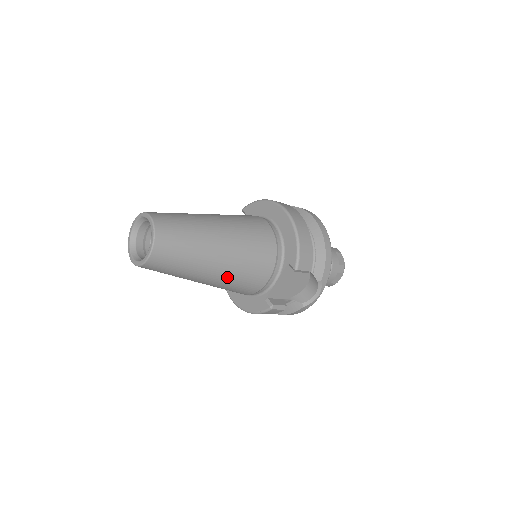
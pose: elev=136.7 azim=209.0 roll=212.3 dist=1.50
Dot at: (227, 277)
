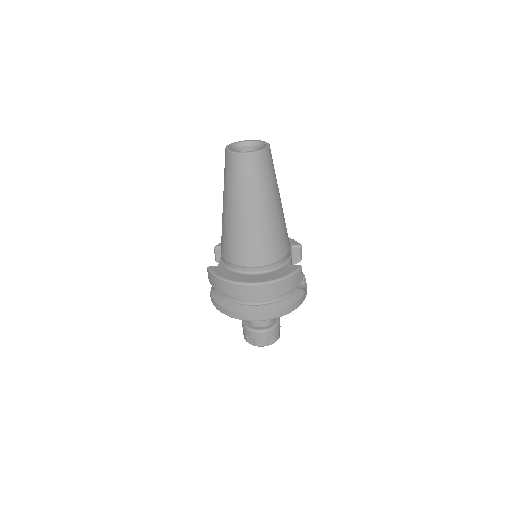
Dot at: (282, 216)
